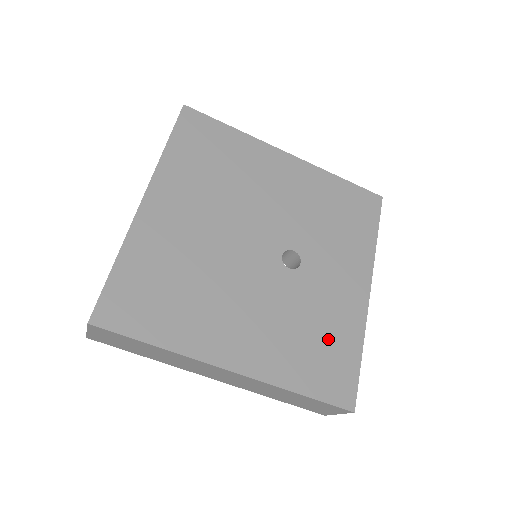
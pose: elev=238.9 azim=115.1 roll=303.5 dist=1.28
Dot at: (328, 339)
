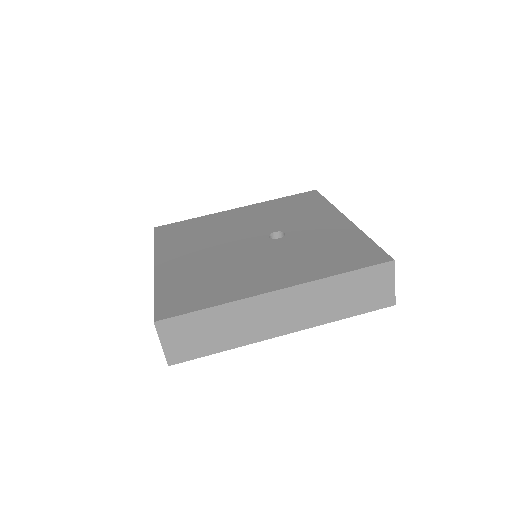
Dot at: (337, 246)
